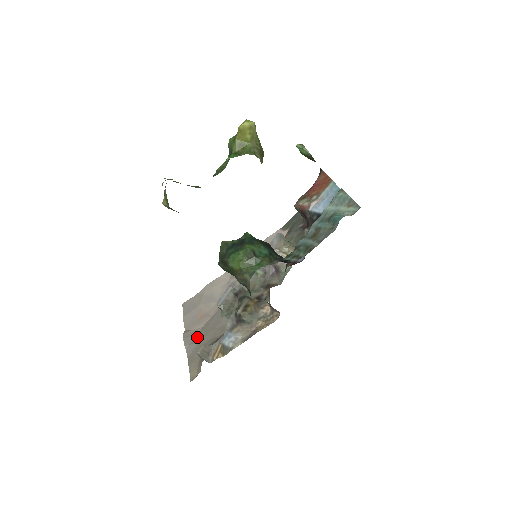
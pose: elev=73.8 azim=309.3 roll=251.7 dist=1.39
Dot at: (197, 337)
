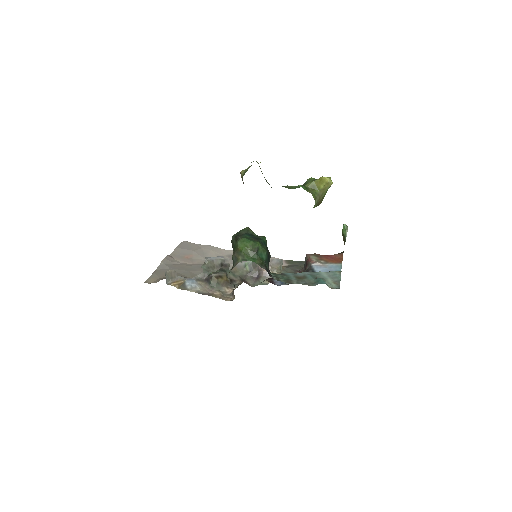
Dot at: (173, 265)
